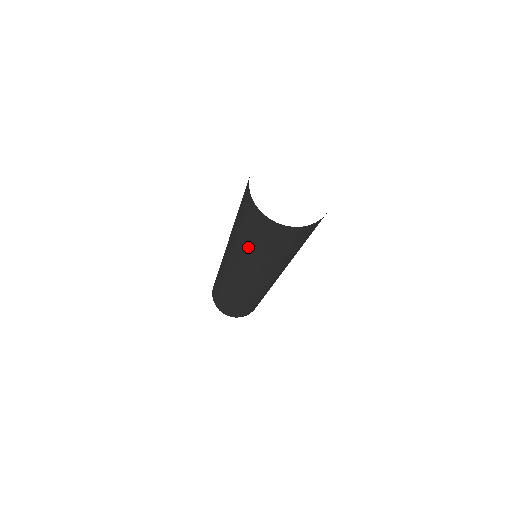
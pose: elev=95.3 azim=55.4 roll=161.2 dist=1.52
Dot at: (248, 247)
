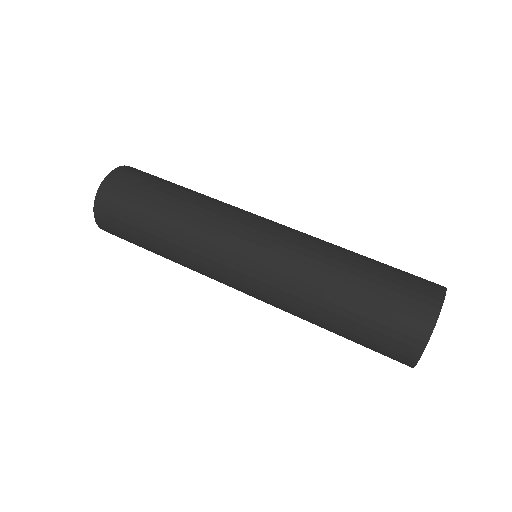
Dot at: (333, 320)
